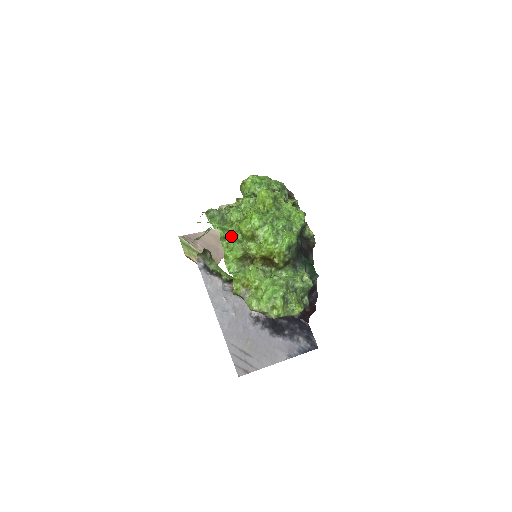
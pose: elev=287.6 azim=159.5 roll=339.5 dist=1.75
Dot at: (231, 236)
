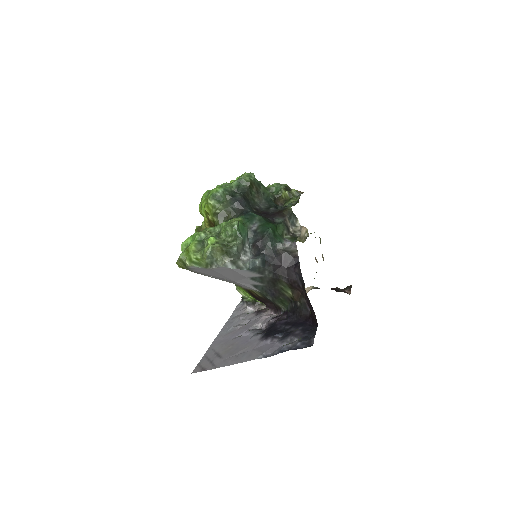
Dot at: occluded
